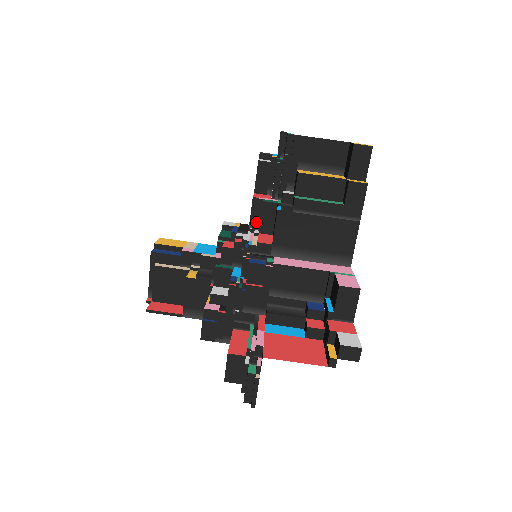
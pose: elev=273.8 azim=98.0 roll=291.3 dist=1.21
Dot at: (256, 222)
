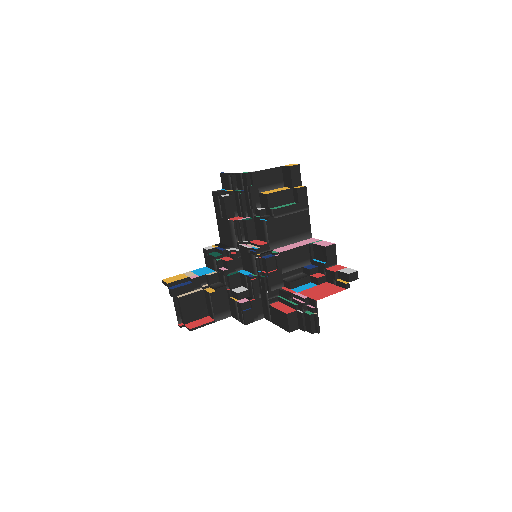
Dot at: (242, 236)
